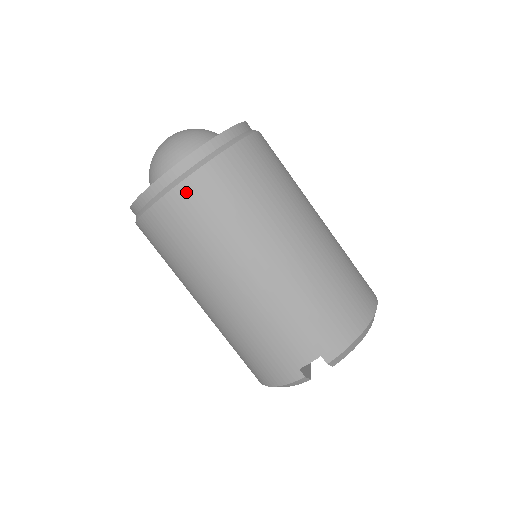
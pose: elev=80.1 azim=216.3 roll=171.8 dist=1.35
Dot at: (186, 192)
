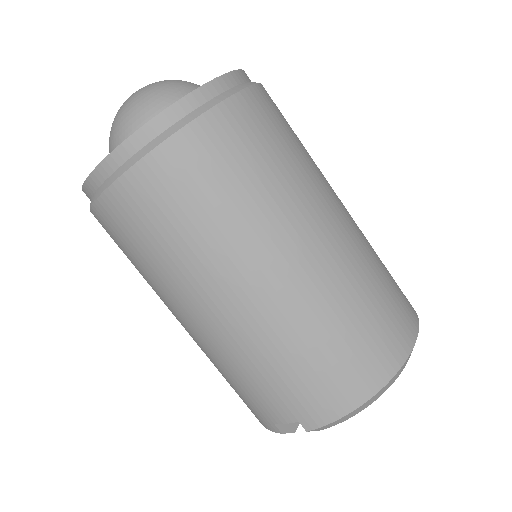
Dot at: (115, 202)
